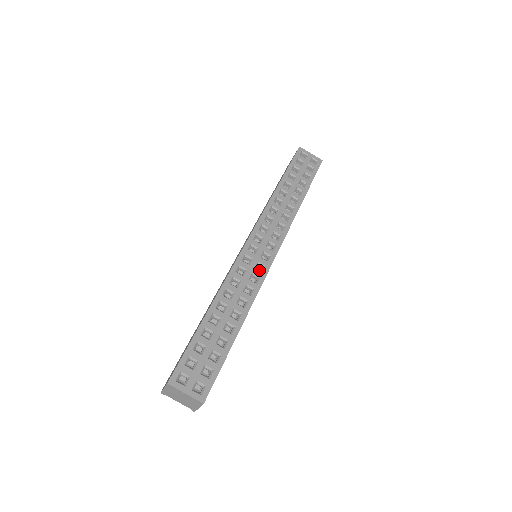
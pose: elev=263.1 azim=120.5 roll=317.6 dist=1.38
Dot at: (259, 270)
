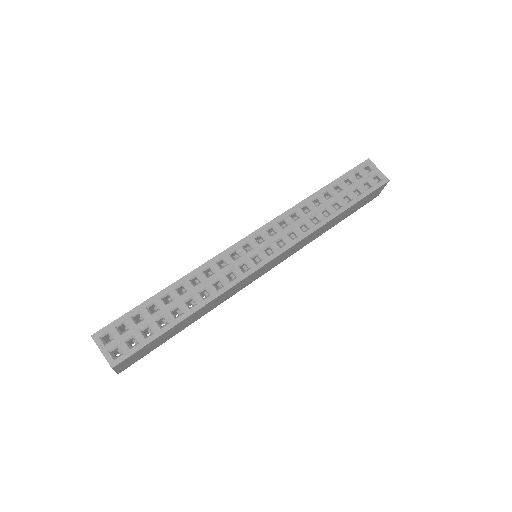
Dot at: occluded
